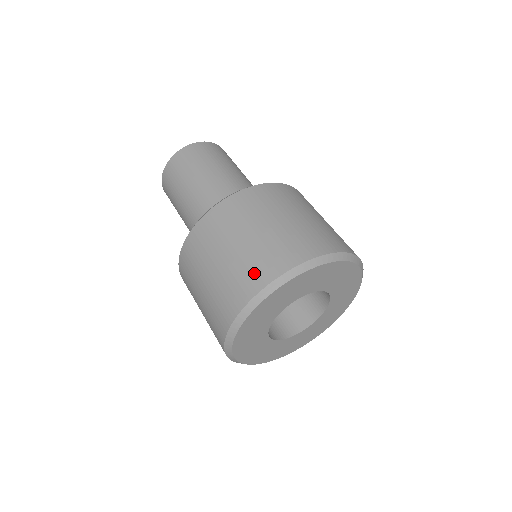
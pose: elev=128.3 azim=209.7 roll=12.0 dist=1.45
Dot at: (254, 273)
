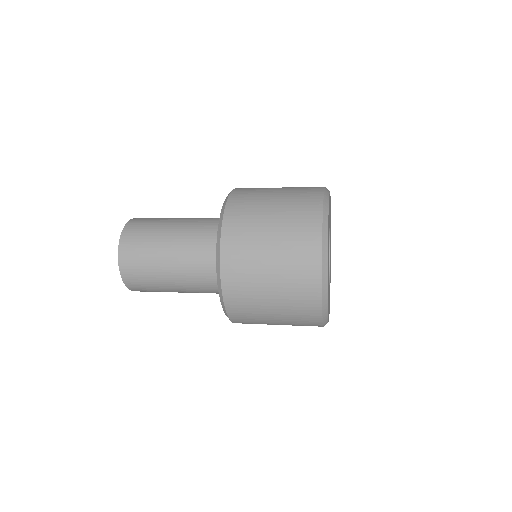
Dot at: occluded
